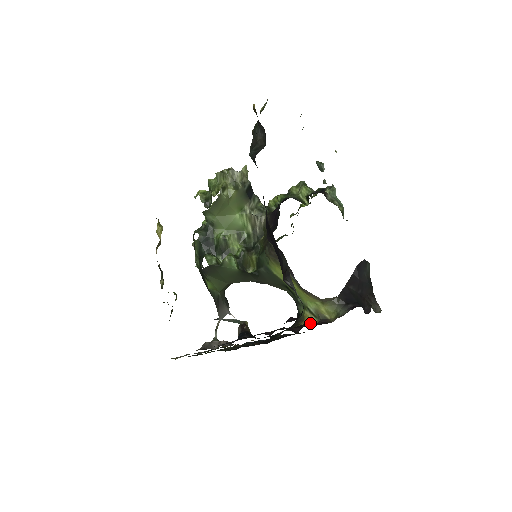
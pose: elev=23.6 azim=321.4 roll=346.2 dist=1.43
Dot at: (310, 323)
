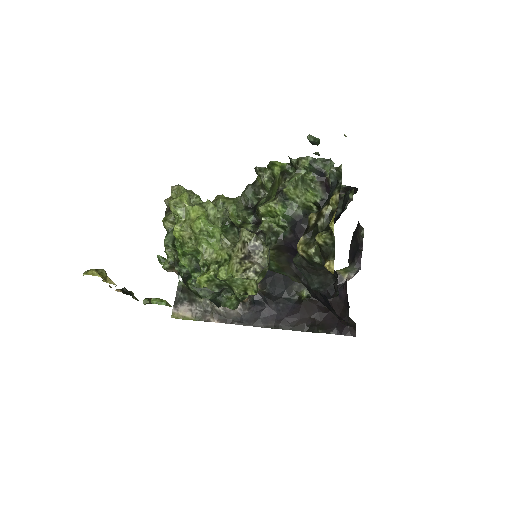
Dot at: occluded
